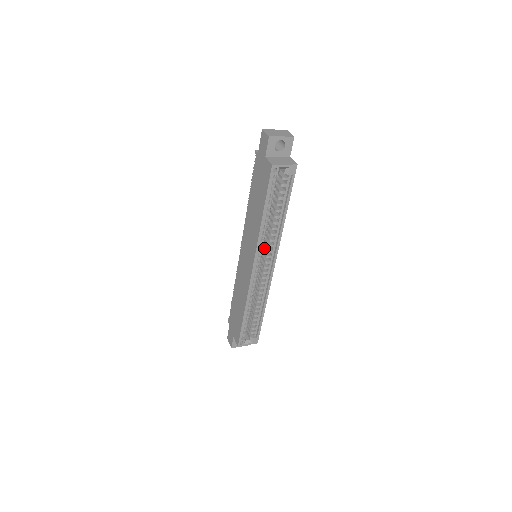
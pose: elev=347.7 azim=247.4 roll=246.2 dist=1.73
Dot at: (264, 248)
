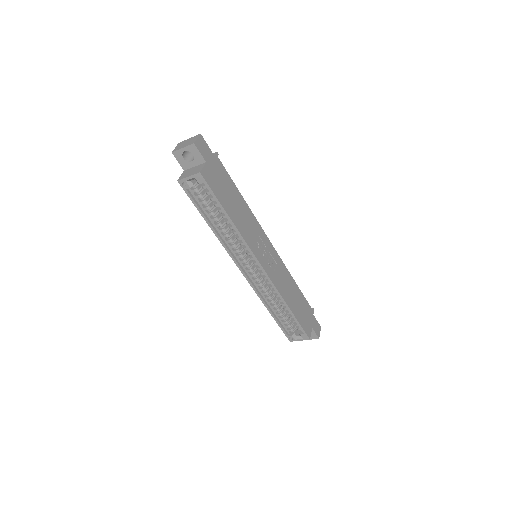
Dot at: occluded
